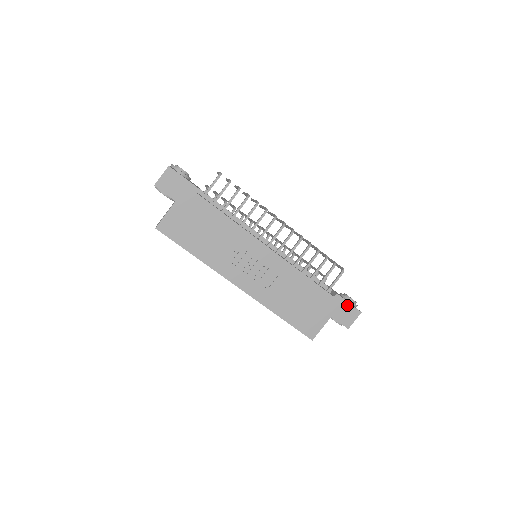
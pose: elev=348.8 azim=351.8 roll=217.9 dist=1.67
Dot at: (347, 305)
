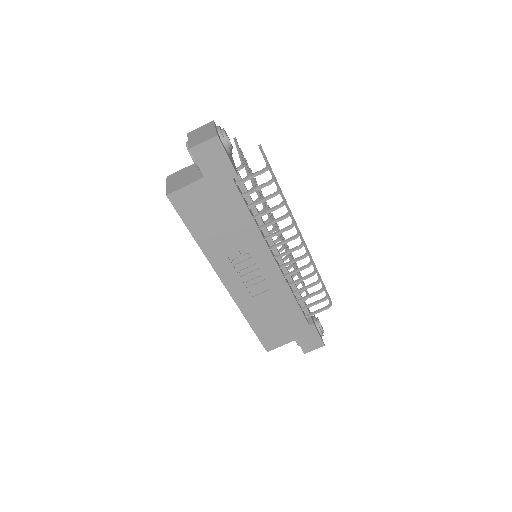
Dot at: (316, 336)
